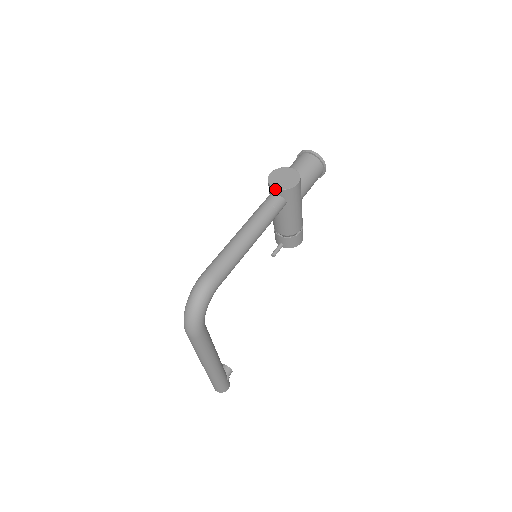
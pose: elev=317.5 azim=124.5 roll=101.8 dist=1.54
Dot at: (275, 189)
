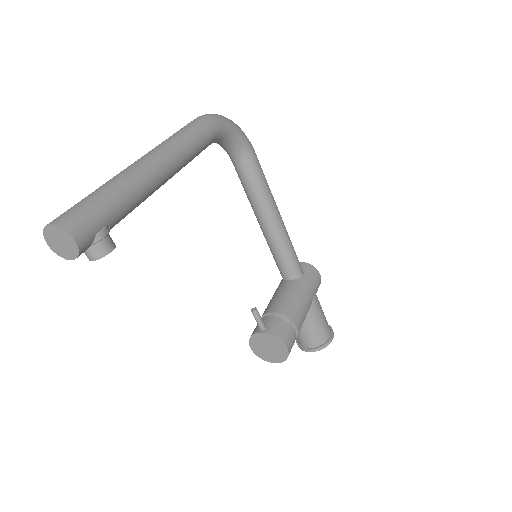
Dot at: occluded
